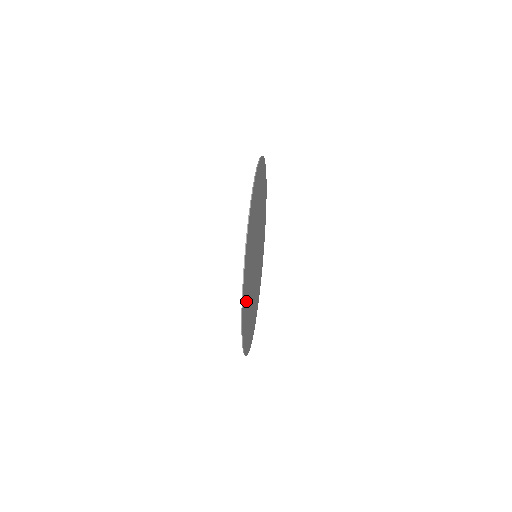
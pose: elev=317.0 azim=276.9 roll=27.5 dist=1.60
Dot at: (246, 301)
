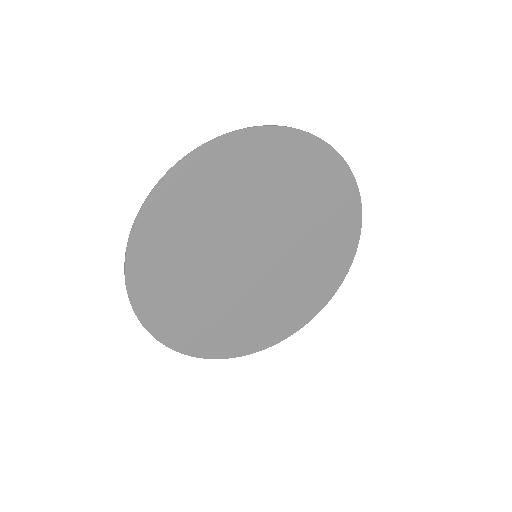
Dot at: (206, 187)
